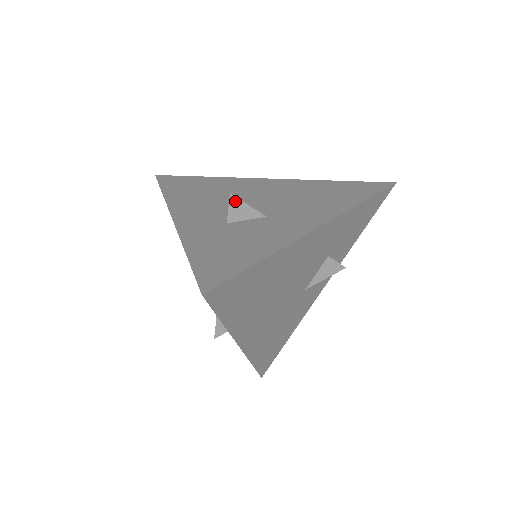
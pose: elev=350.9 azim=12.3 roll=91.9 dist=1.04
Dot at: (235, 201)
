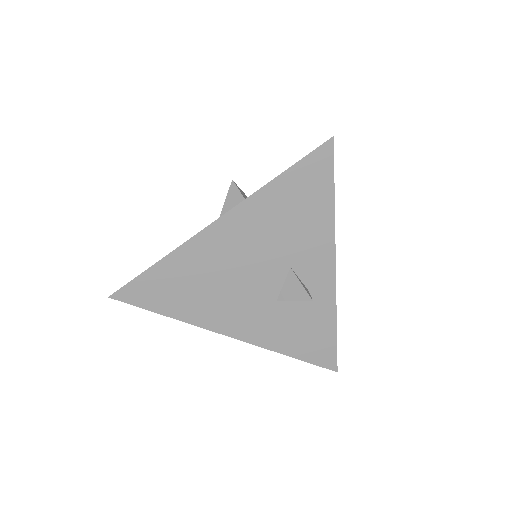
Dot at: (237, 186)
